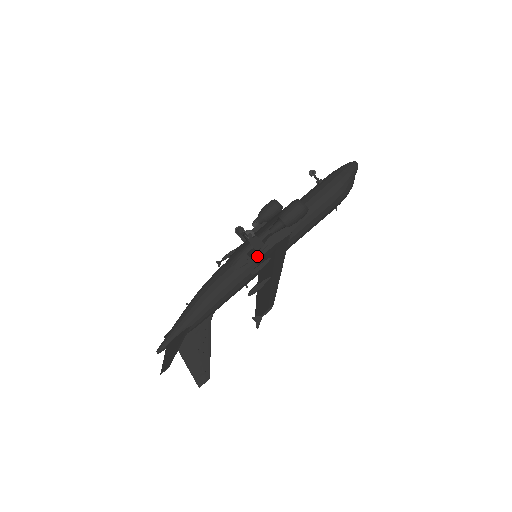
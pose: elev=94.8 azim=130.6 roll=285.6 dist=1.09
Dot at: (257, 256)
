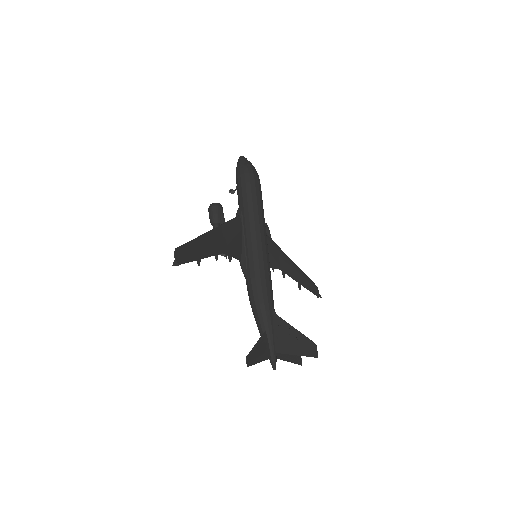
Dot at: occluded
